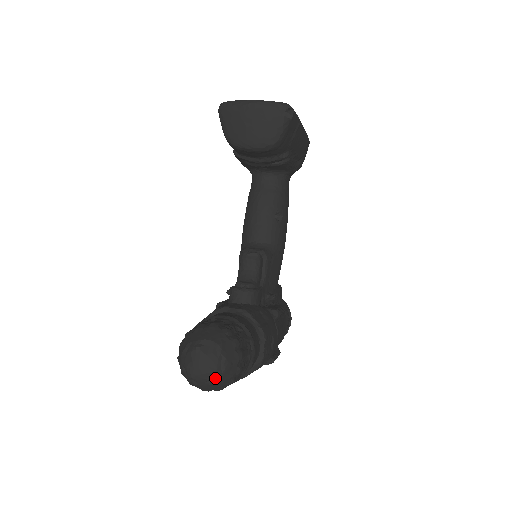
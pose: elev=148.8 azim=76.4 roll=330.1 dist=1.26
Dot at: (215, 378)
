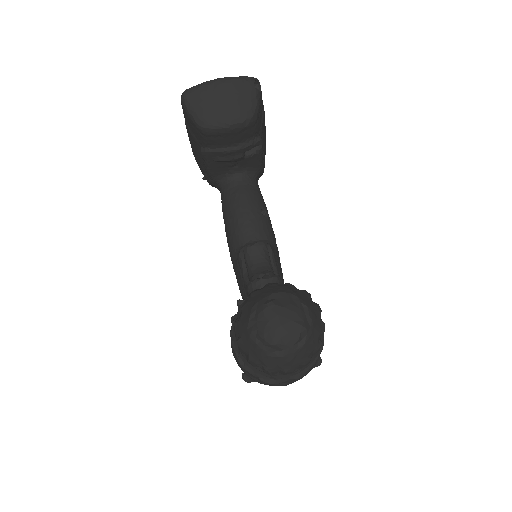
Dot at: (304, 336)
